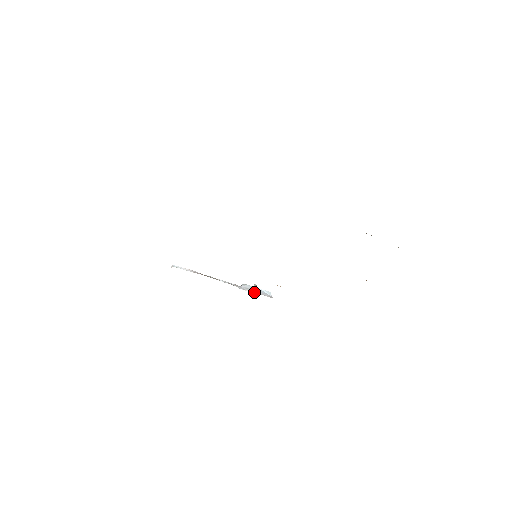
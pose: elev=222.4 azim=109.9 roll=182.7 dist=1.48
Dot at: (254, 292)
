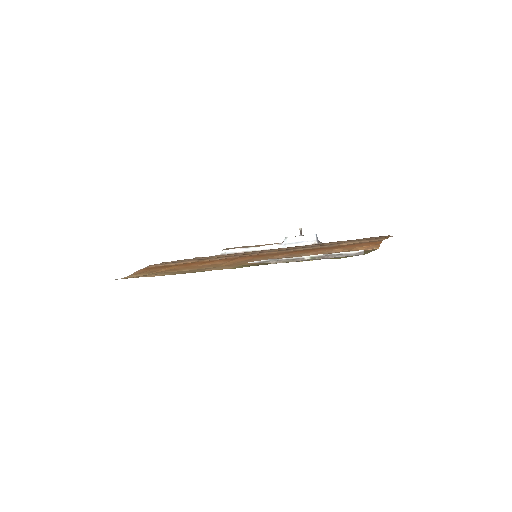
Dot at: occluded
